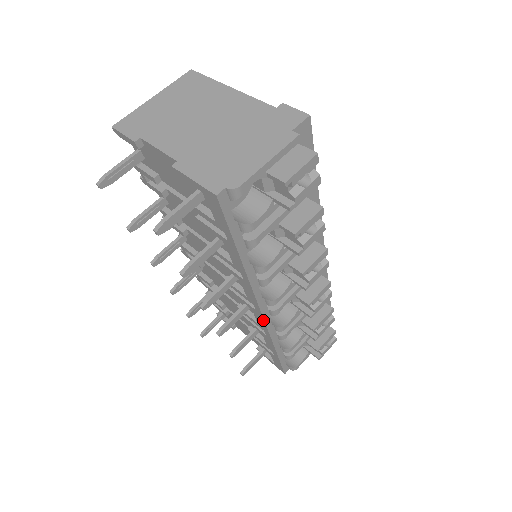
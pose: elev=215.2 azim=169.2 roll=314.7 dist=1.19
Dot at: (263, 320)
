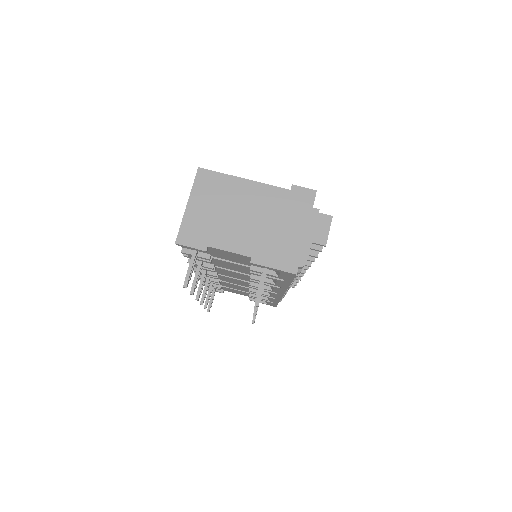
Dot at: (281, 296)
